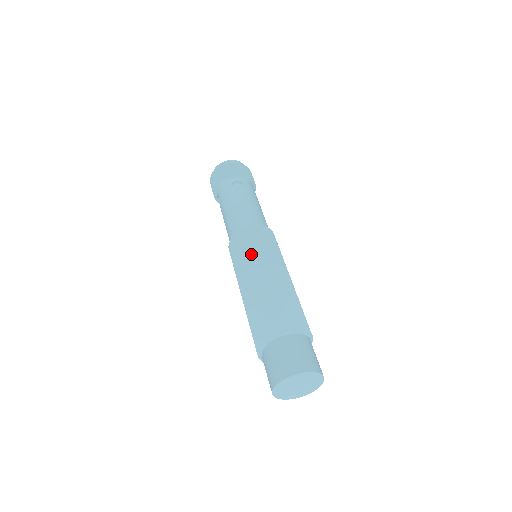
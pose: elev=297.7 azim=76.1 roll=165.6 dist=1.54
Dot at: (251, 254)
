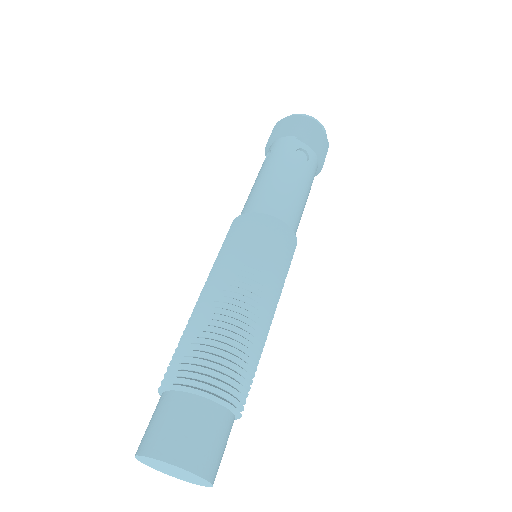
Dot at: (252, 254)
